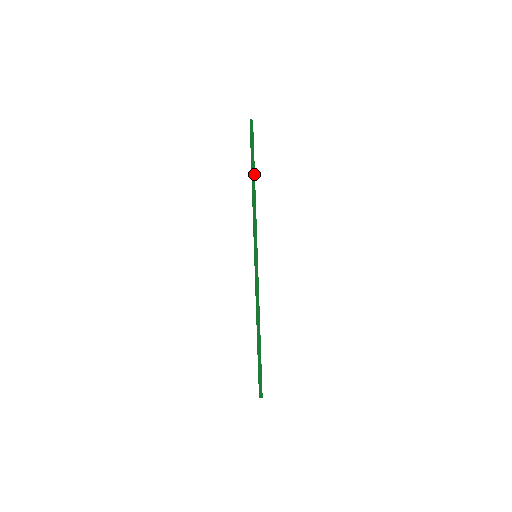
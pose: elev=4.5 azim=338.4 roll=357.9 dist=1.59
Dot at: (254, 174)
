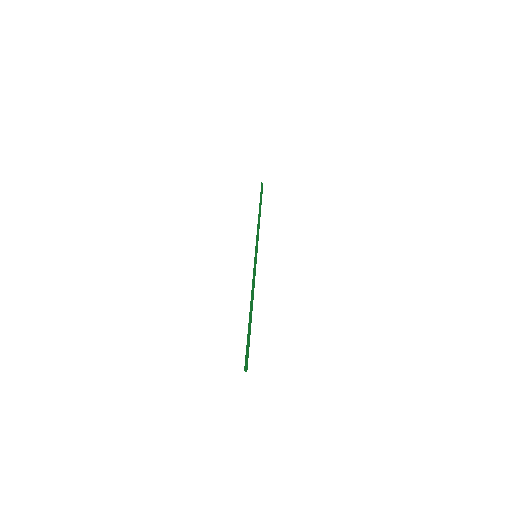
Dot at: occluded
